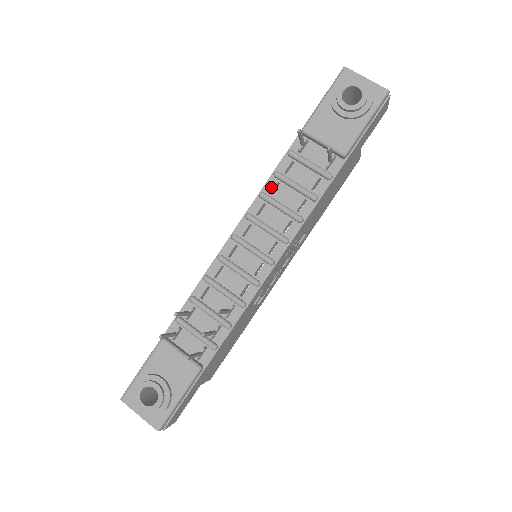
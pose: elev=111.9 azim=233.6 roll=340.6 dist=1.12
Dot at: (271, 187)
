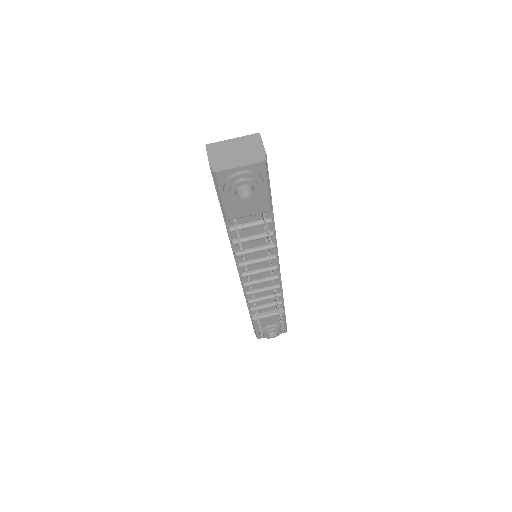
Dot at: (237, 247)
